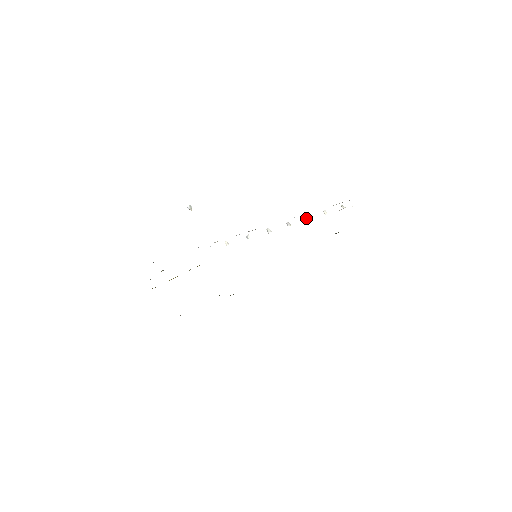
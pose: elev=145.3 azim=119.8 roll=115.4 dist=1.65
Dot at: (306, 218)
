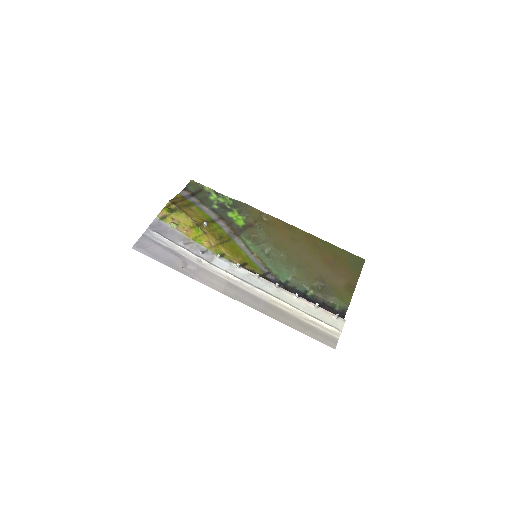
Dot at: (295, 295)
